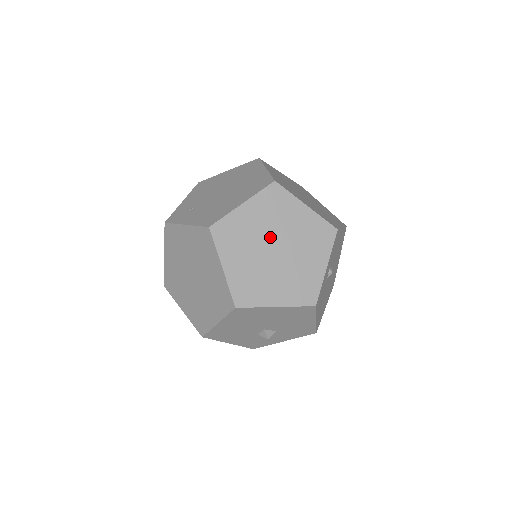
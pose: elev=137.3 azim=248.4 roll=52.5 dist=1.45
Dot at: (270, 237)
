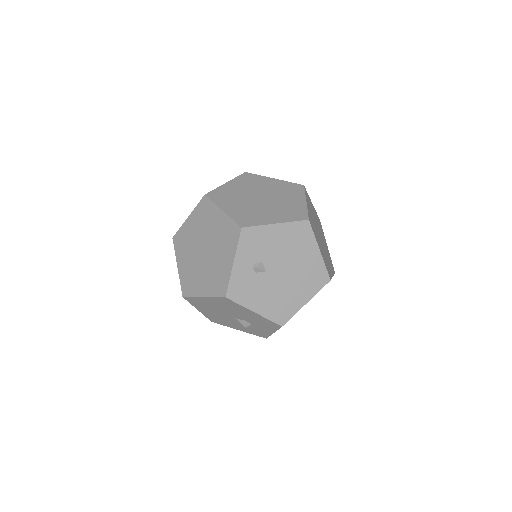
Dot at: (201, 241)
